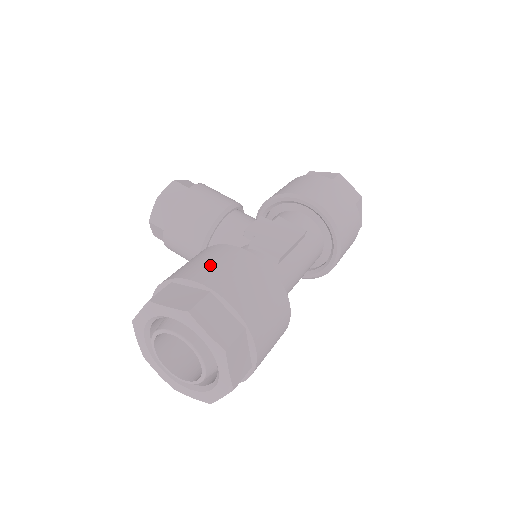
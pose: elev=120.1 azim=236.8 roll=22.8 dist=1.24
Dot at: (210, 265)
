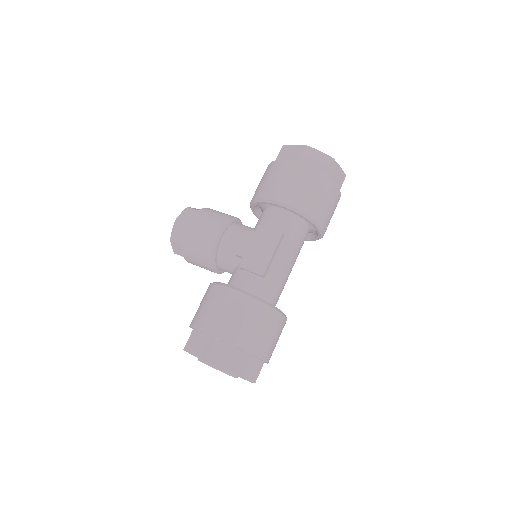
Dot at: (211, 313)
